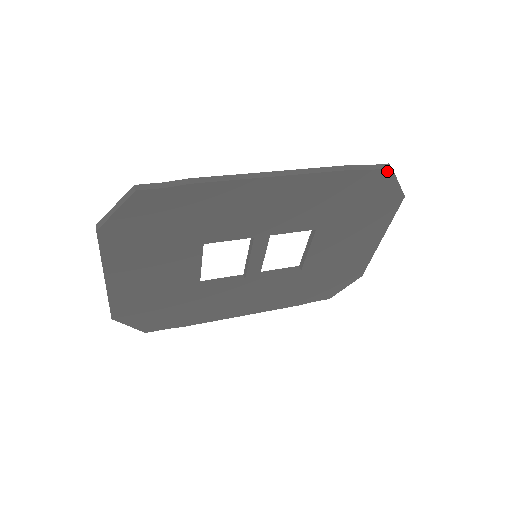
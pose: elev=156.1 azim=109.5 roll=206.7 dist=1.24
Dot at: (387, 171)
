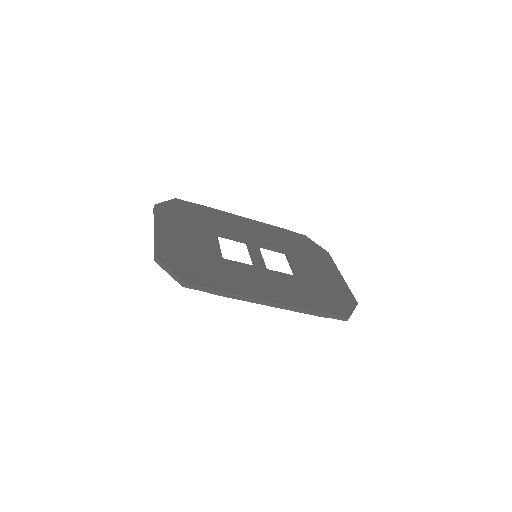
Dot at: (304, 236)
